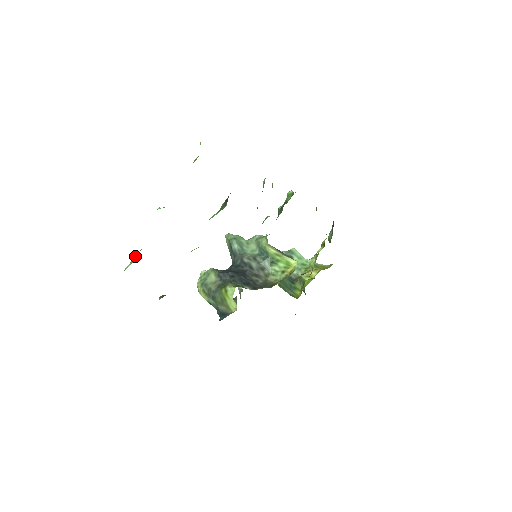
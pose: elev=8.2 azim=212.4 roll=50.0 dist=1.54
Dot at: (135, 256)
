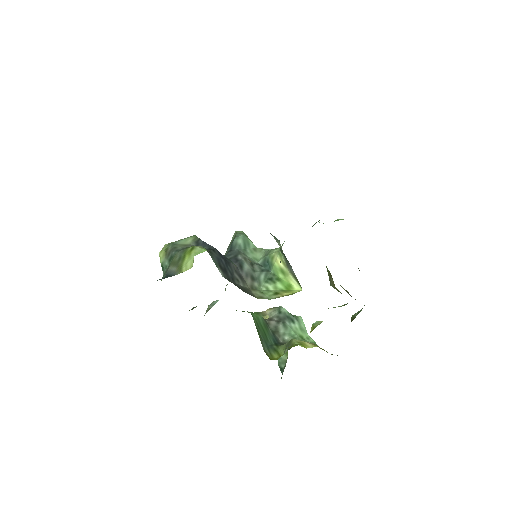
Dot at: occluded
